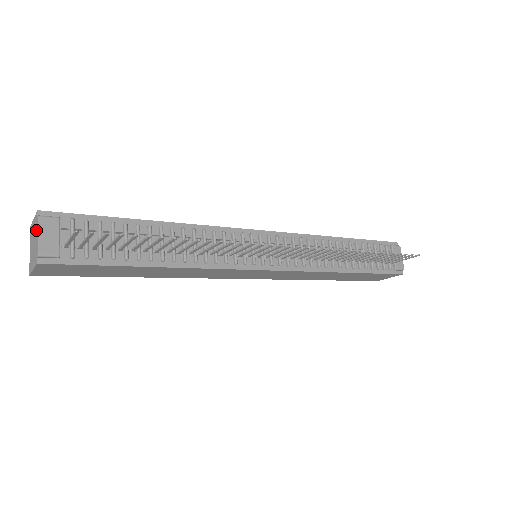
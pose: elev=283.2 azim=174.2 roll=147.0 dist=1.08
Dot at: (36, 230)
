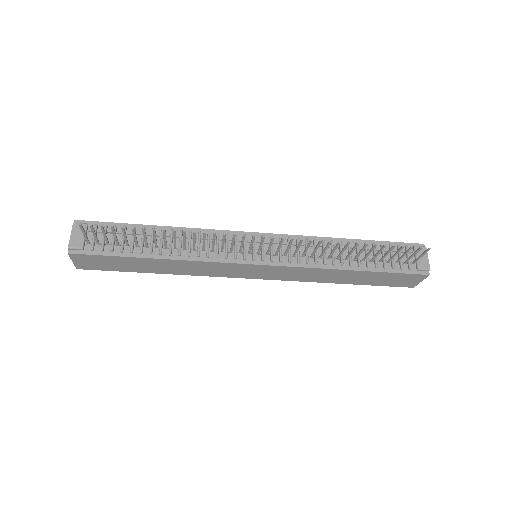
Dot at: (73, 233)
